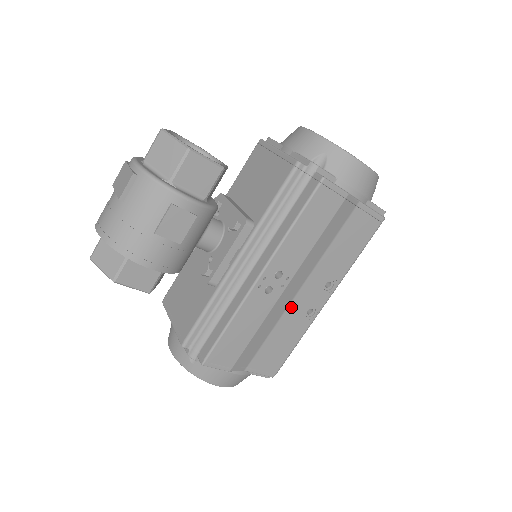
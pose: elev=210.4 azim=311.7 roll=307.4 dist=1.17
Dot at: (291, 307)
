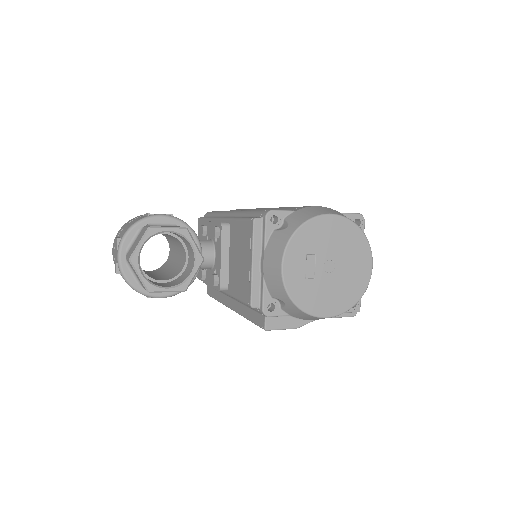
Dot at: occluded
